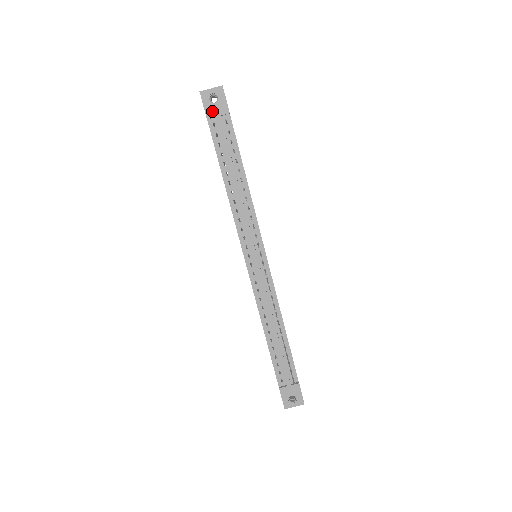
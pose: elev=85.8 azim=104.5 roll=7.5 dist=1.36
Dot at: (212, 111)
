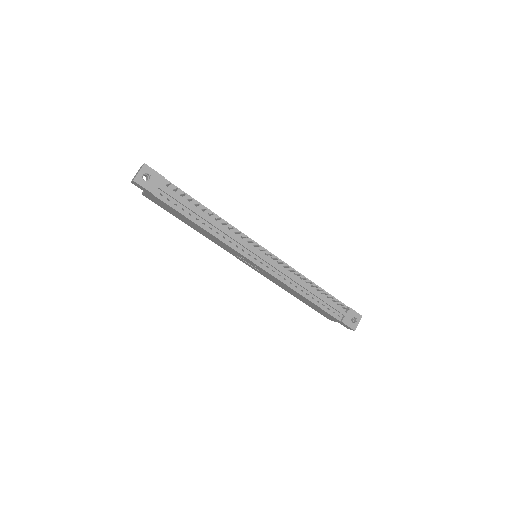
Dot at: (152, 186)
